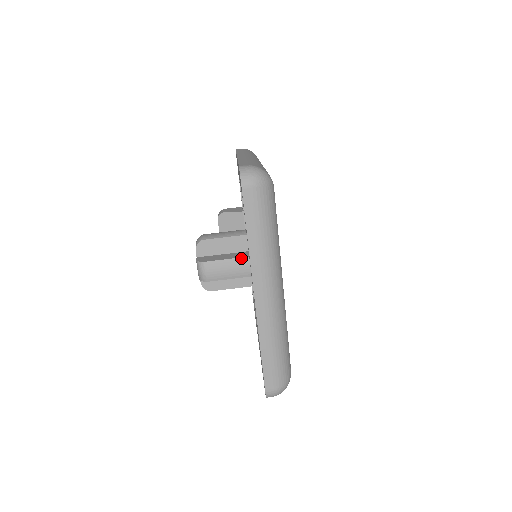
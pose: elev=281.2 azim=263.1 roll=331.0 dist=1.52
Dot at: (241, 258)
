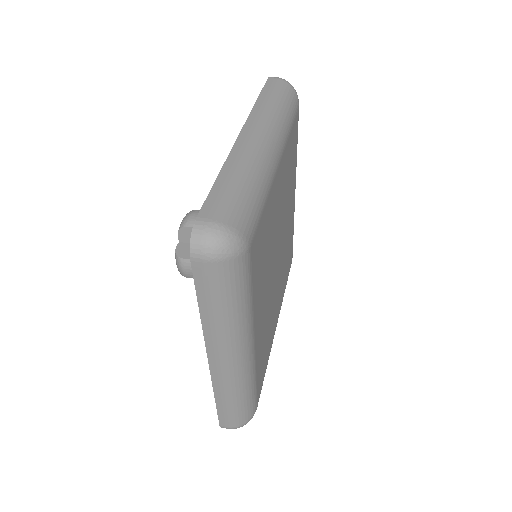
Dot at: occluded
